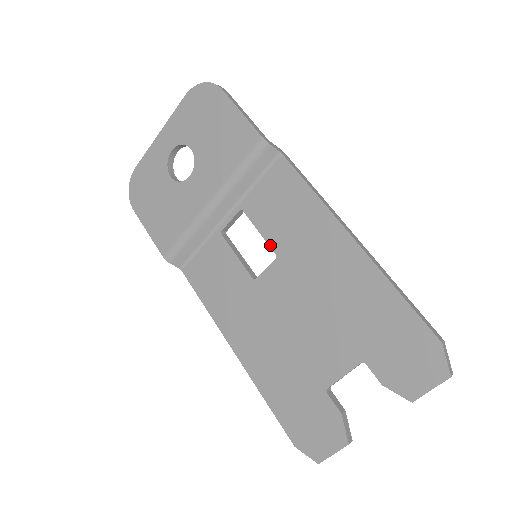
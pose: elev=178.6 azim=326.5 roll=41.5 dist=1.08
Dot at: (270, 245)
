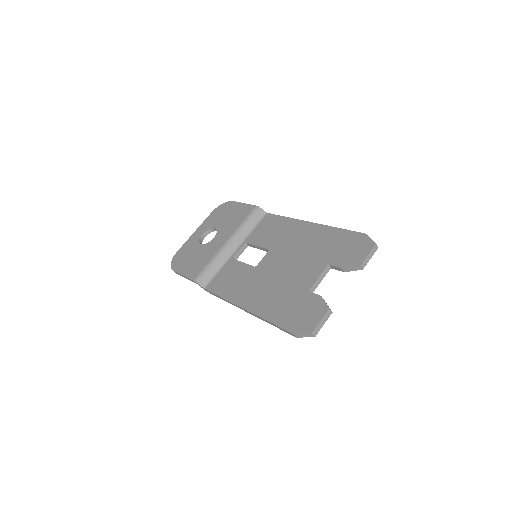
Dot at: (264, 247)
